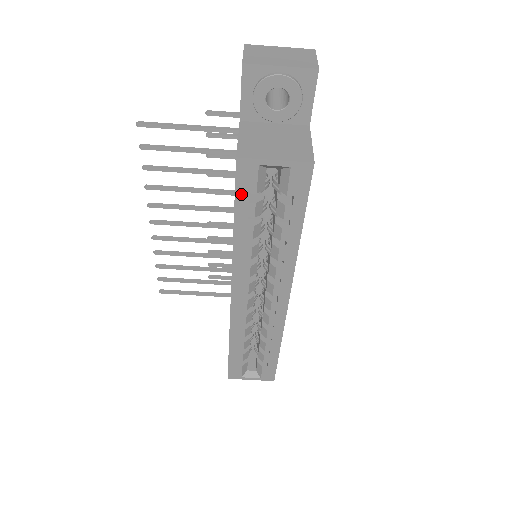
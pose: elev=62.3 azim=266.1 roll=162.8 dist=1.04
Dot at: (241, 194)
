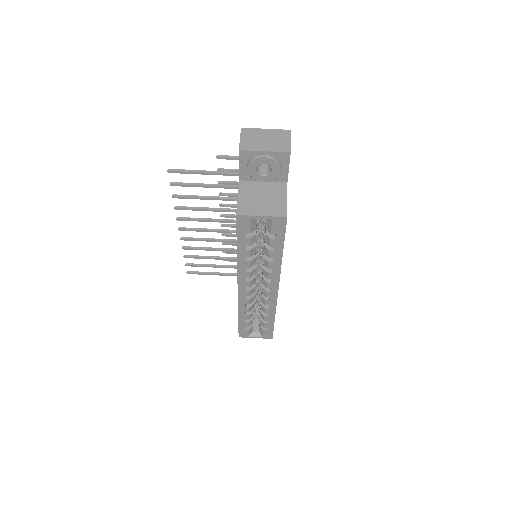
Dot at: (241, 233)
